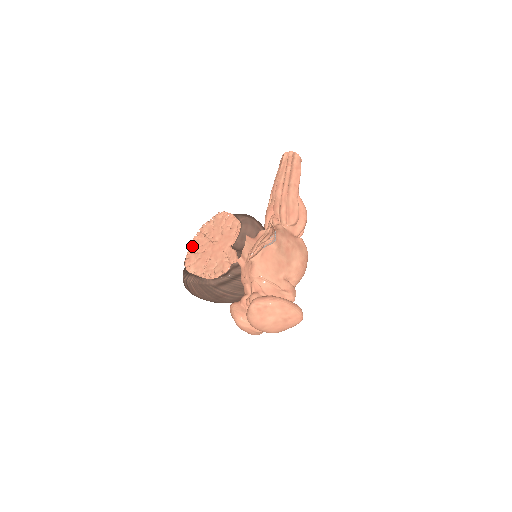
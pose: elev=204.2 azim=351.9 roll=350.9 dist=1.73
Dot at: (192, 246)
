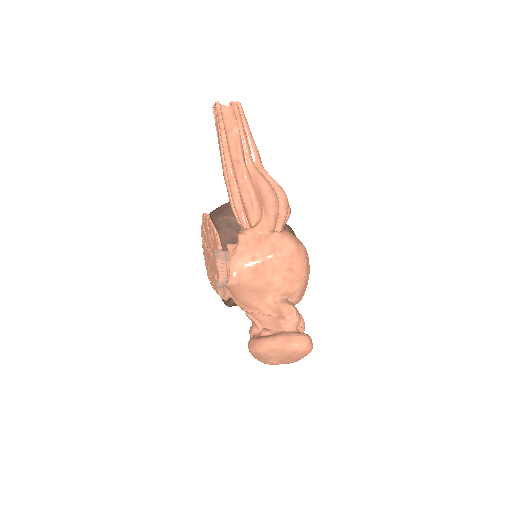
Dot at: (205, 257)
